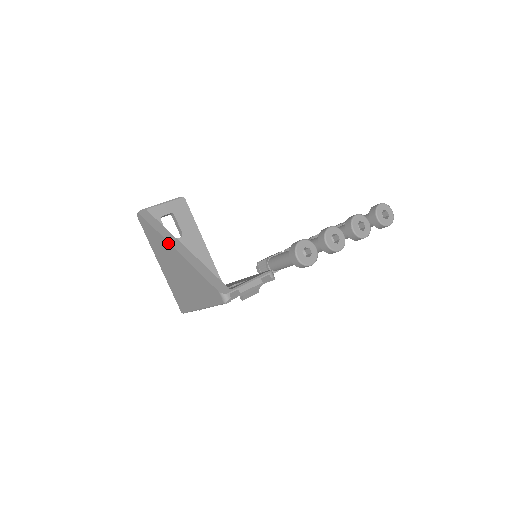
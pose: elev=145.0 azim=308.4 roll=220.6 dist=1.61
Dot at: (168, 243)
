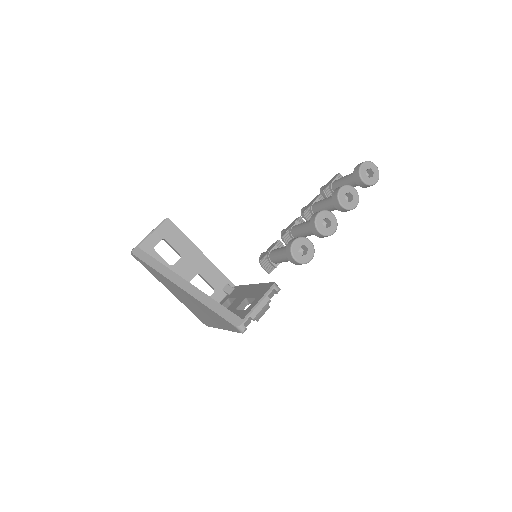
Dot at: (171, 281)
